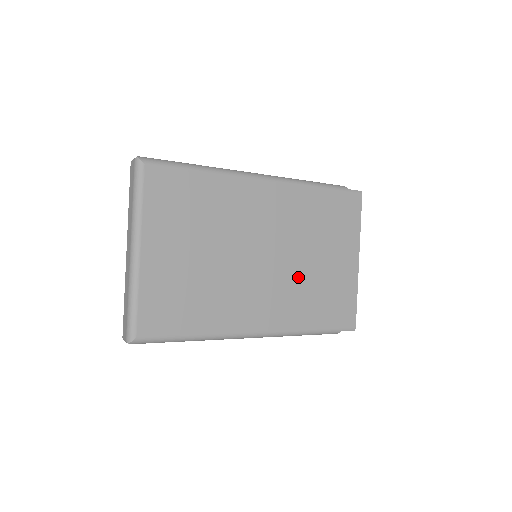
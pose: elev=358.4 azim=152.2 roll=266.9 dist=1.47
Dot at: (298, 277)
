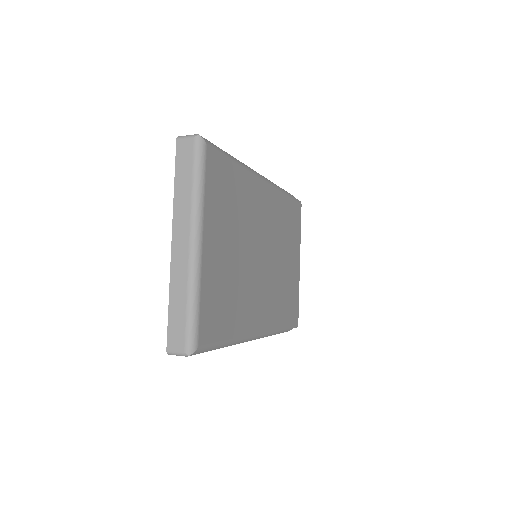
Dot at: (277, 278)
